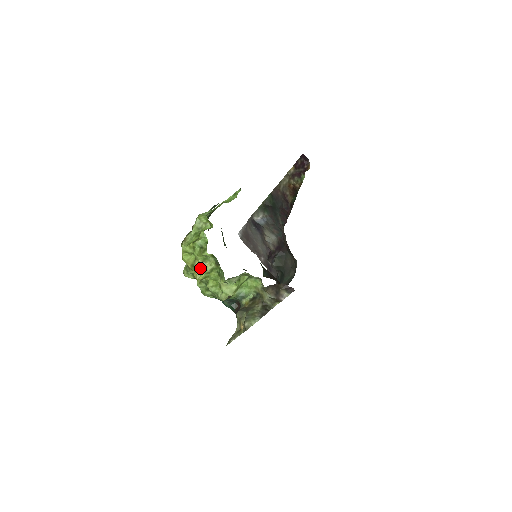
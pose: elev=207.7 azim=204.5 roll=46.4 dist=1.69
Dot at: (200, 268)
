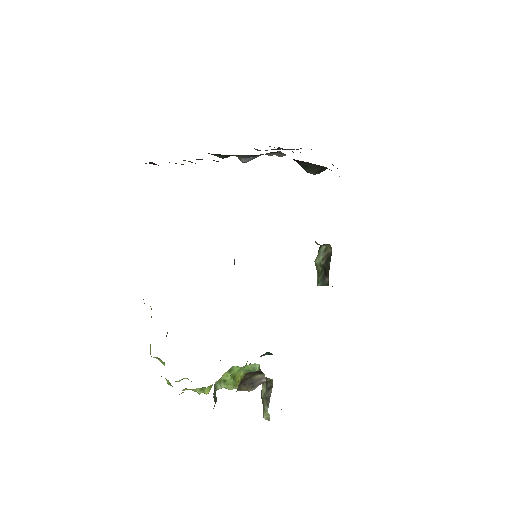
Dot at: occluded
